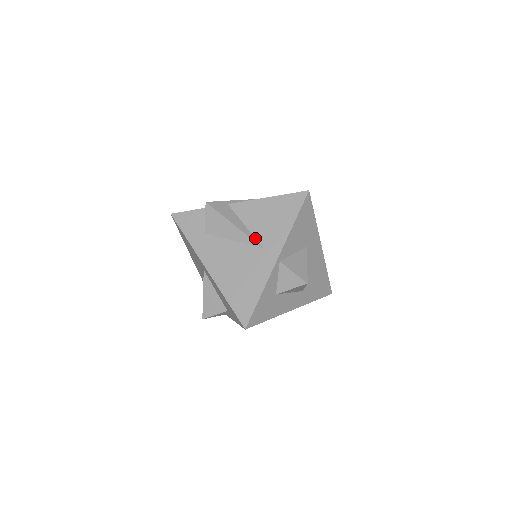
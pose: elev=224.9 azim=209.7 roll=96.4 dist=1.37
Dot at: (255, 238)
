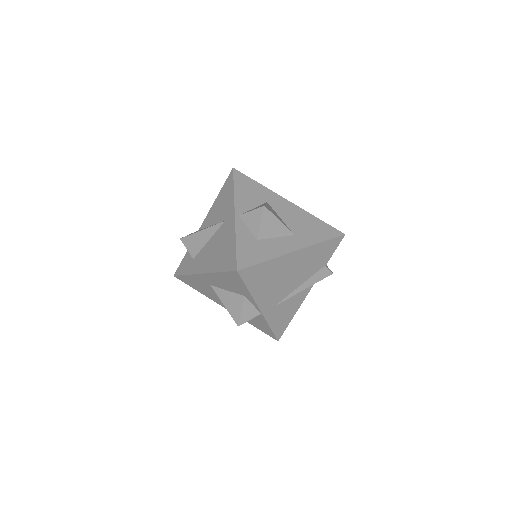
Dot at: (218, 223)
